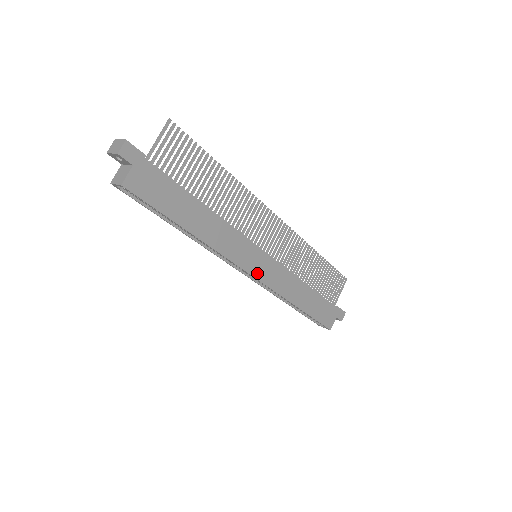
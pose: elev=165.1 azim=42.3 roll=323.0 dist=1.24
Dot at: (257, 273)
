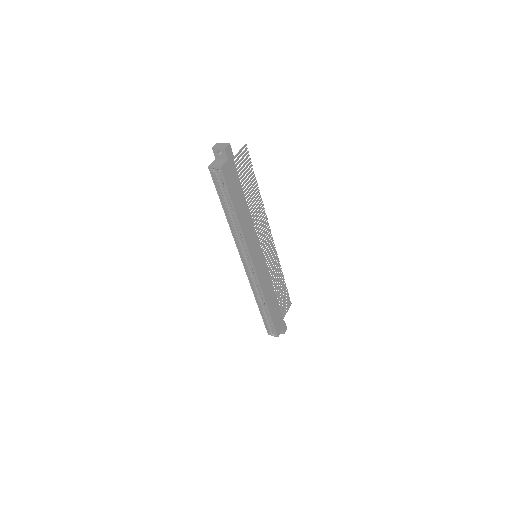
Dot at: (256, 266)
